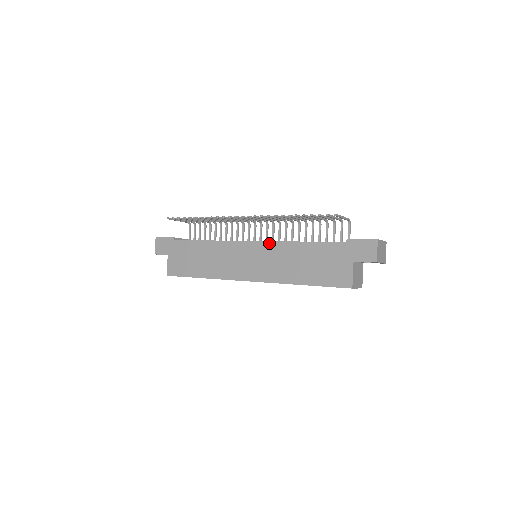
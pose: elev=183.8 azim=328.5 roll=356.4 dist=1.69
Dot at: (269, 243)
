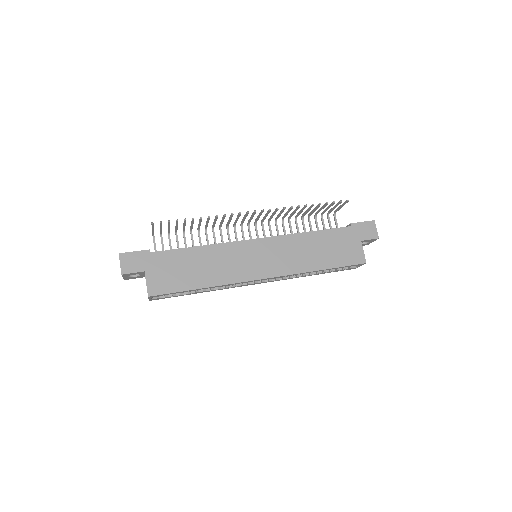
Dot at: (279, 237)
